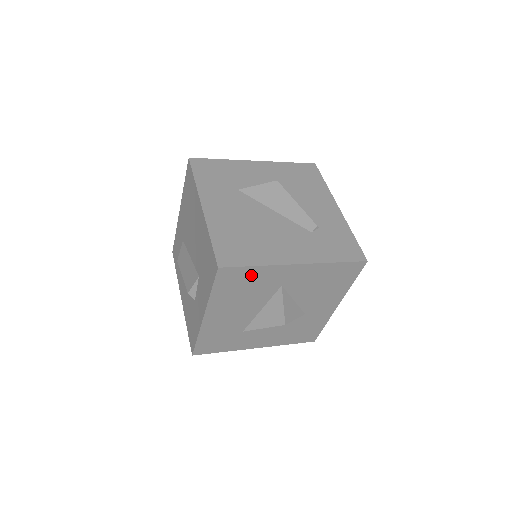
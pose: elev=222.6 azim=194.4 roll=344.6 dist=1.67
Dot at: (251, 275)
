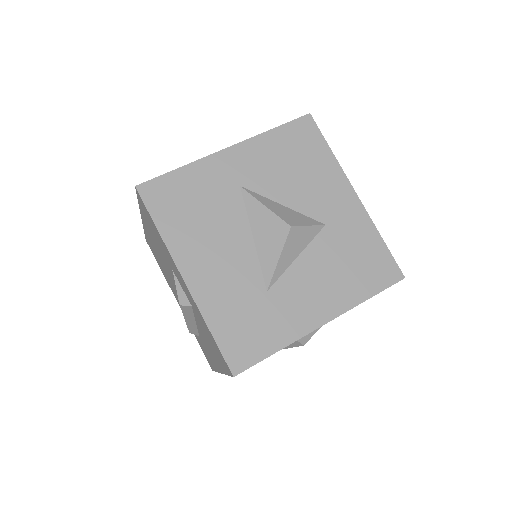
Dot at: (185, 184)
